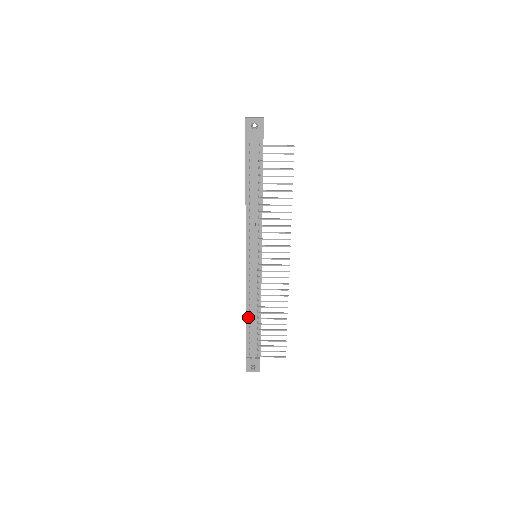
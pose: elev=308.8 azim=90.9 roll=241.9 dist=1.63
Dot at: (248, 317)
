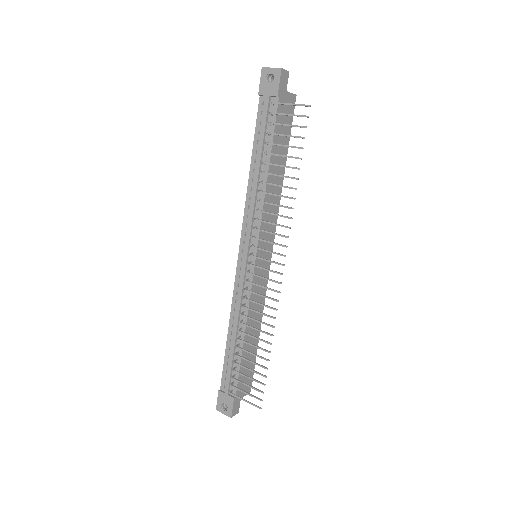
Dot at: (230, 334)
